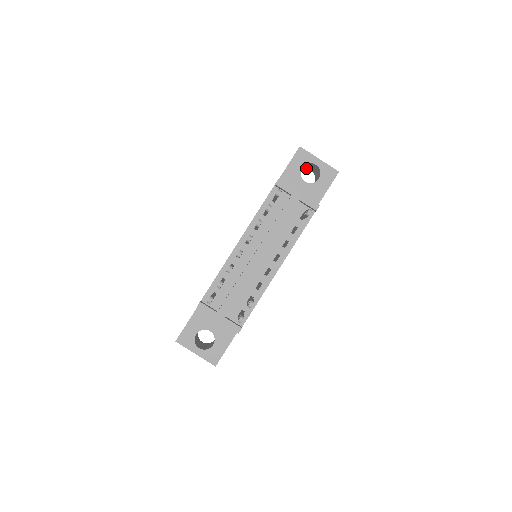
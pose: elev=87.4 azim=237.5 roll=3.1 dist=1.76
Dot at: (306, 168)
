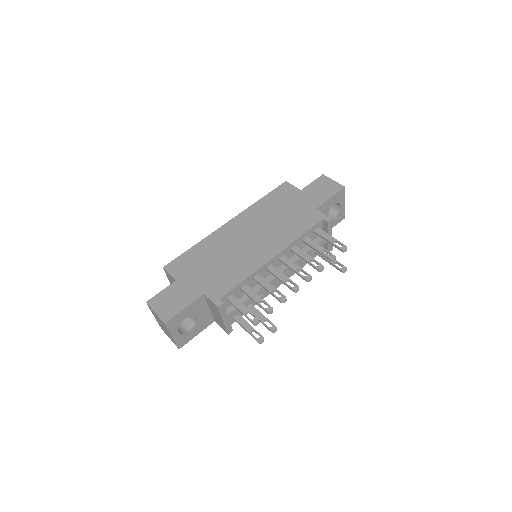
Dot at: occluded
